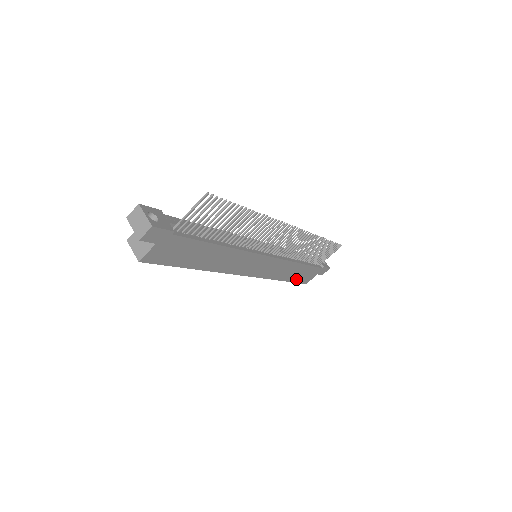
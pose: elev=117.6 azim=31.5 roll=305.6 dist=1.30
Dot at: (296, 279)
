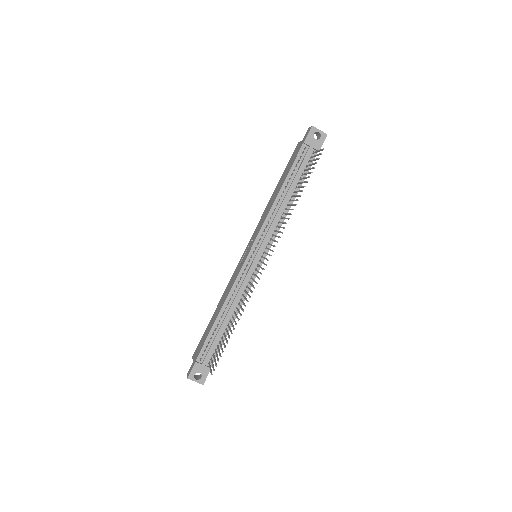
Dot at: occluded
